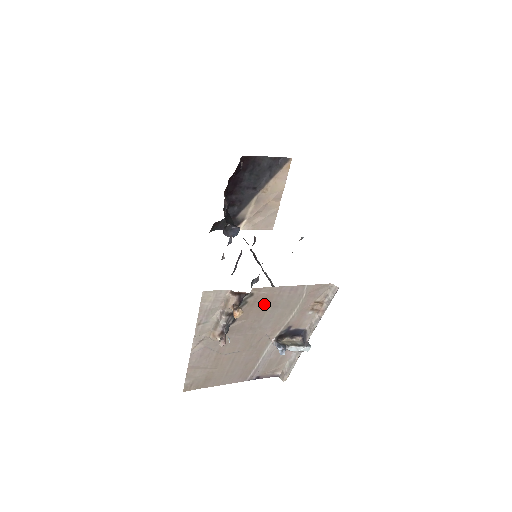
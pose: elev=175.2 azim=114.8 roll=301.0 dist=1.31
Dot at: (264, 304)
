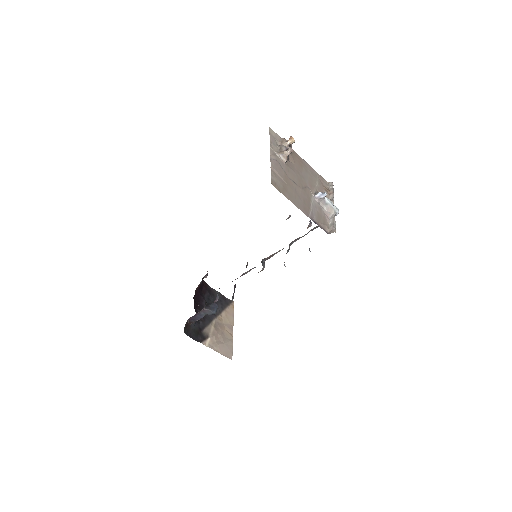
Dot at: (300, 163)
